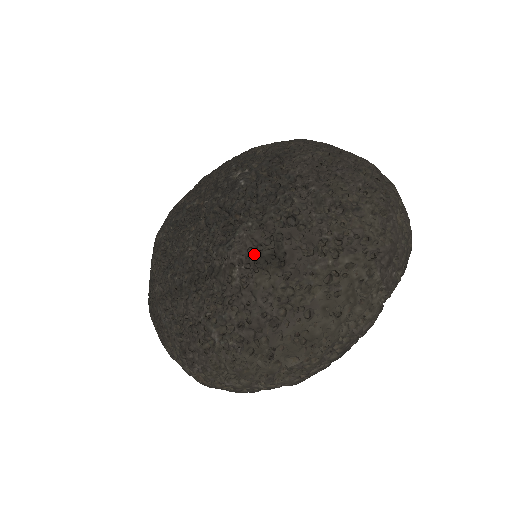
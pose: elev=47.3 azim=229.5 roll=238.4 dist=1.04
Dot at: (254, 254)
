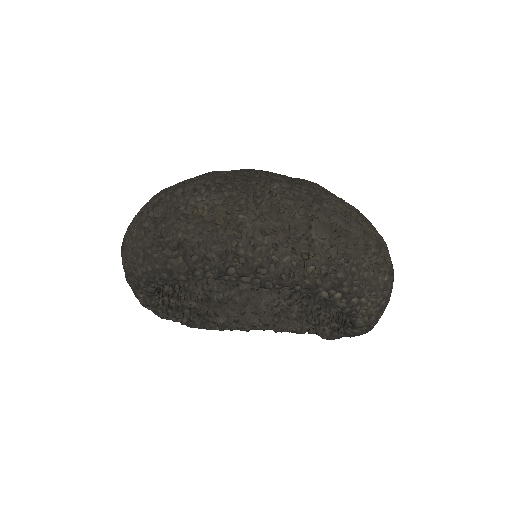
Dot at: occluded
